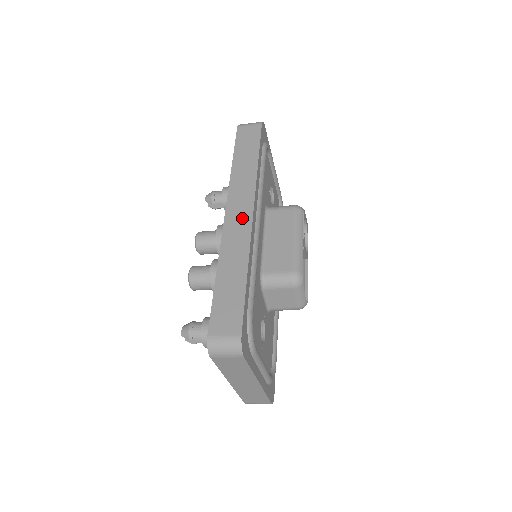
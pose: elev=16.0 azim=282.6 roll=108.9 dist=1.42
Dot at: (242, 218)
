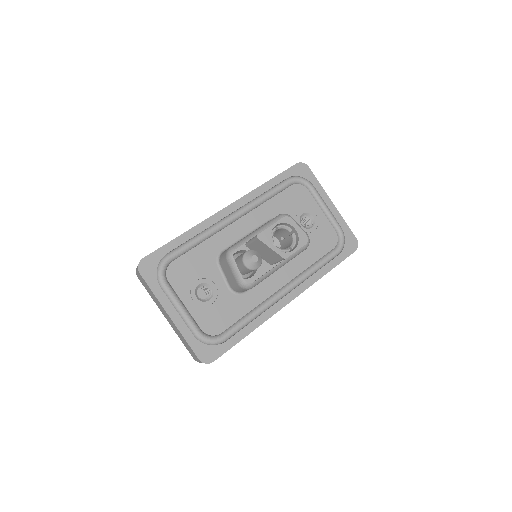
Dot at: occluded
